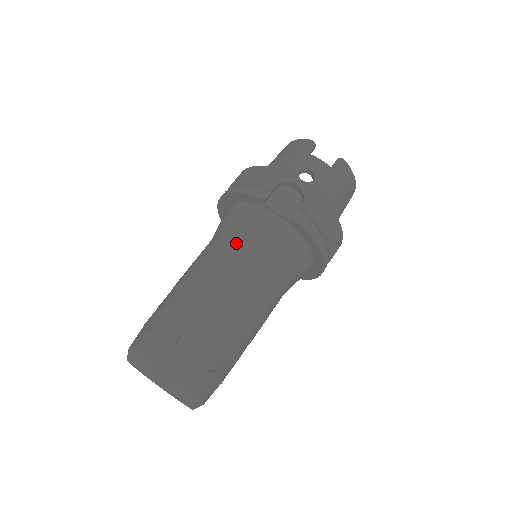
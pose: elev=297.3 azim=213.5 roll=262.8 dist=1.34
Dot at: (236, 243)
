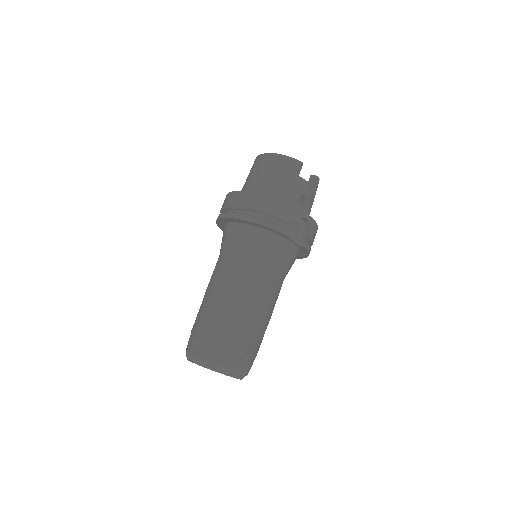
Dot at: (267, 268)
